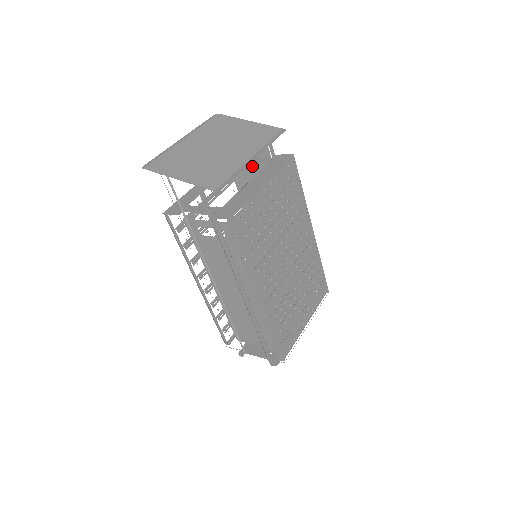
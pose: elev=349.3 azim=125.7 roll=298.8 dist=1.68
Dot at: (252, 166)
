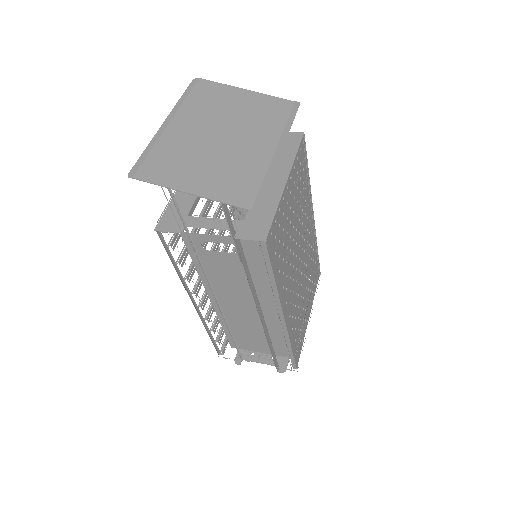
Dot at: occluded
